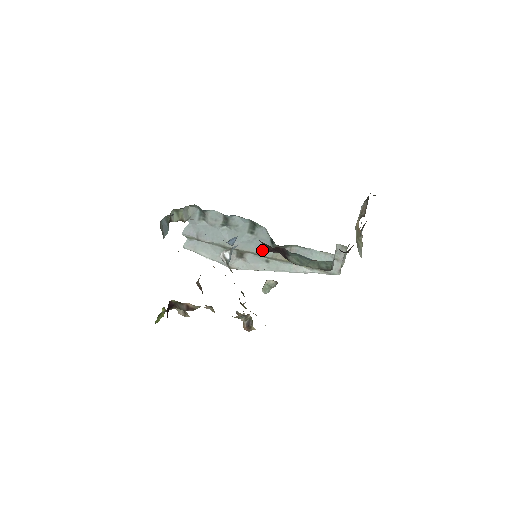
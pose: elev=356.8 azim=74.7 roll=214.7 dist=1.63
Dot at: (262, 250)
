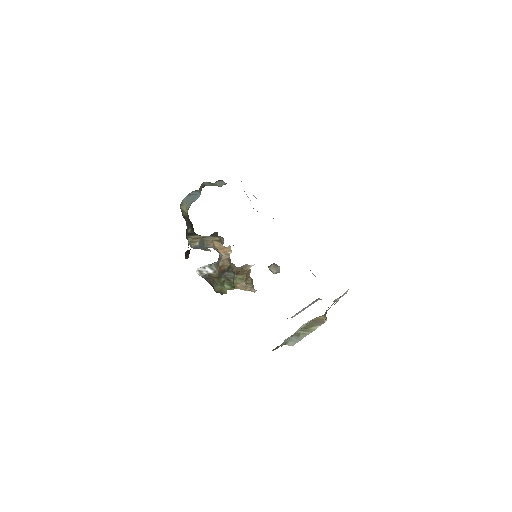
Dot at: occluded
